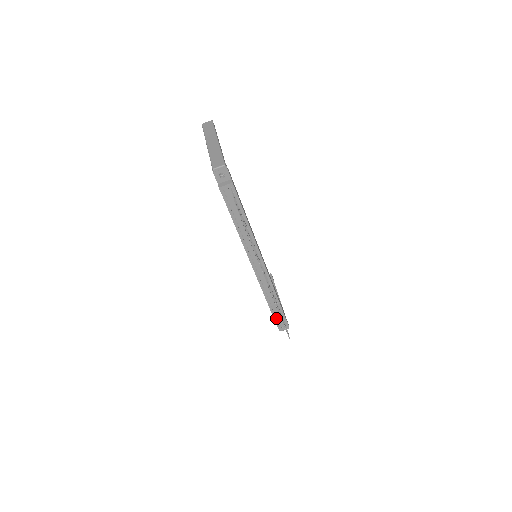
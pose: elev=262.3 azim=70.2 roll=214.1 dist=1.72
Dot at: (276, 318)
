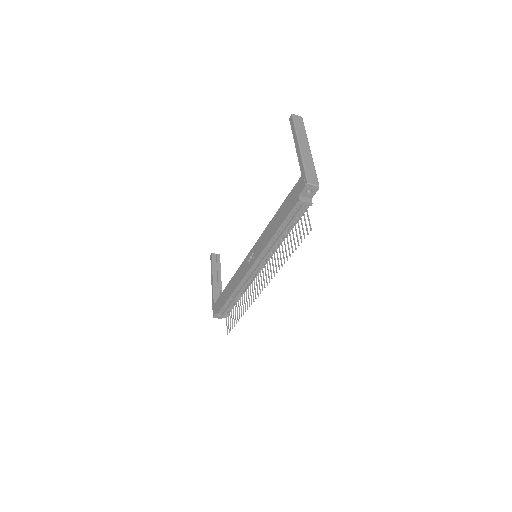
Dot at: (223, 308)
